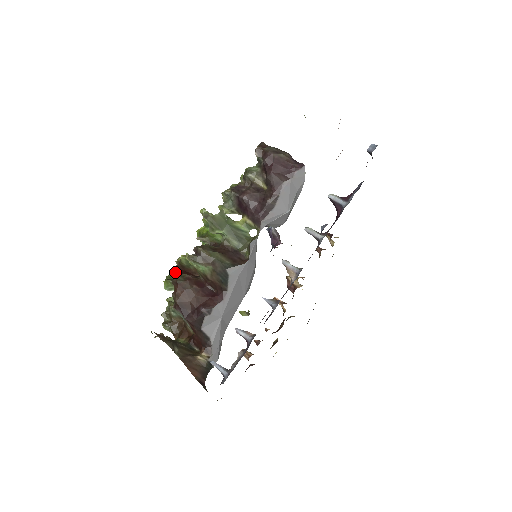
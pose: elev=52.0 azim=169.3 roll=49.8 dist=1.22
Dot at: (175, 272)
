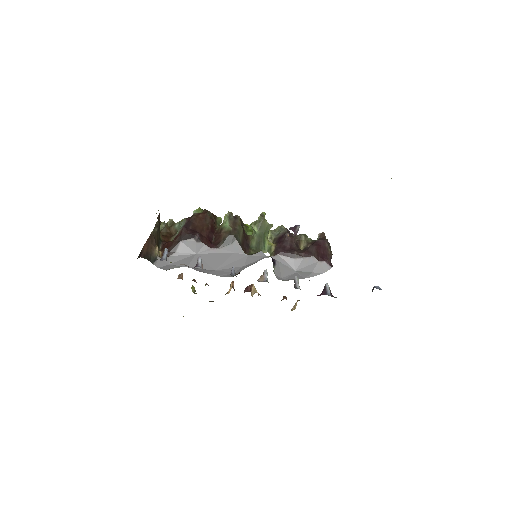
Dot at: occluded
